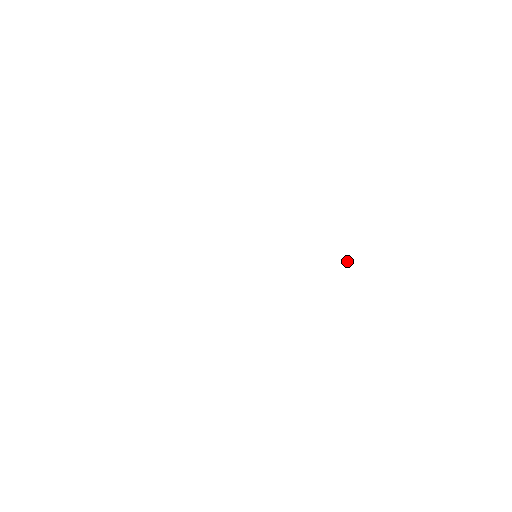
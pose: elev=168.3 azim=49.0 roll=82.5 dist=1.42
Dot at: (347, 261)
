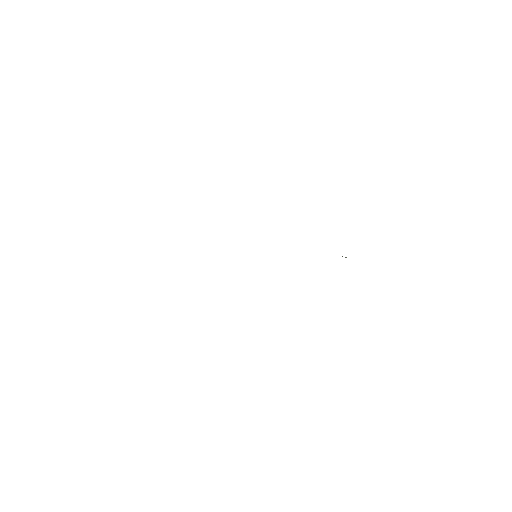
Dot at: (342, 256)
